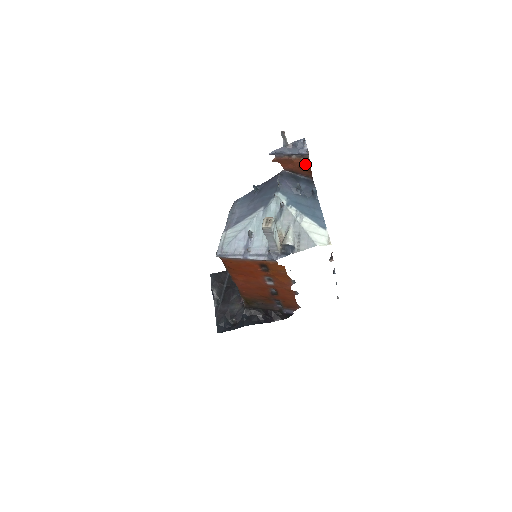
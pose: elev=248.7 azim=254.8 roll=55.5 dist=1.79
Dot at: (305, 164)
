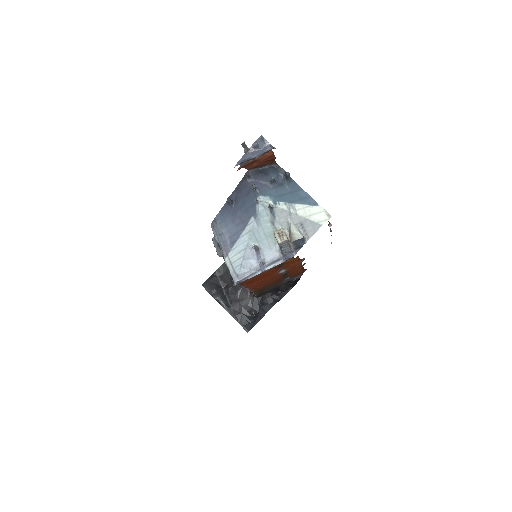
Dot at: (269, 157)
